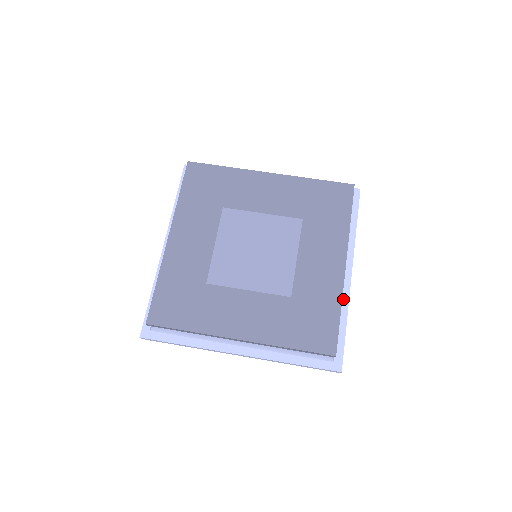
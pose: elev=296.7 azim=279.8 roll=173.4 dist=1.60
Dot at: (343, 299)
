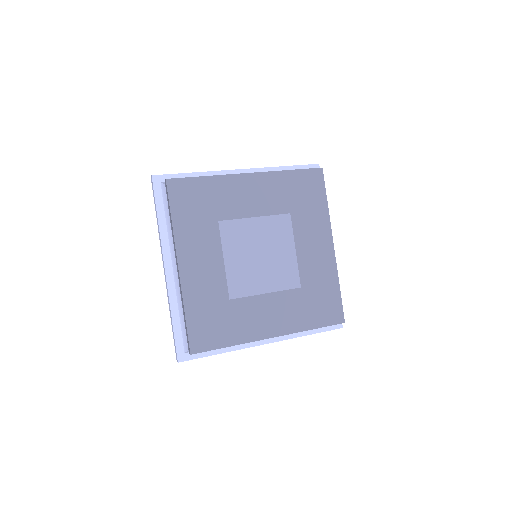
Dot at: occluded
